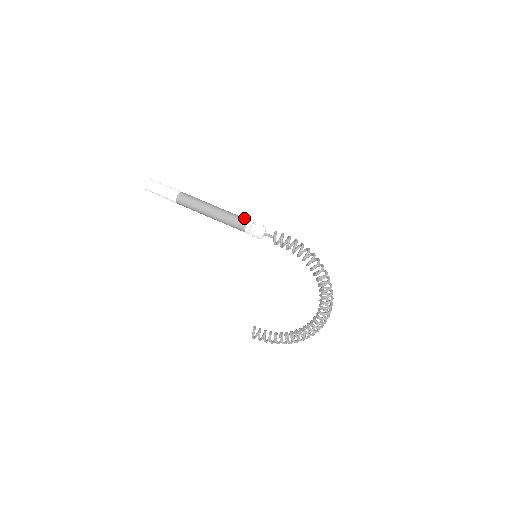
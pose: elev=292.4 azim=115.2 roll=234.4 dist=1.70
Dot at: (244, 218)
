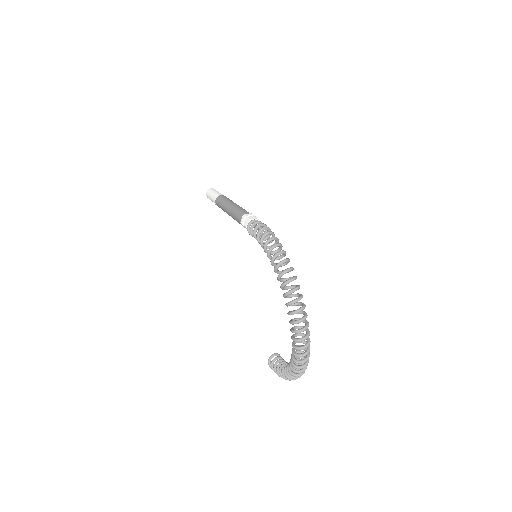
Dot at: (246, 212)
